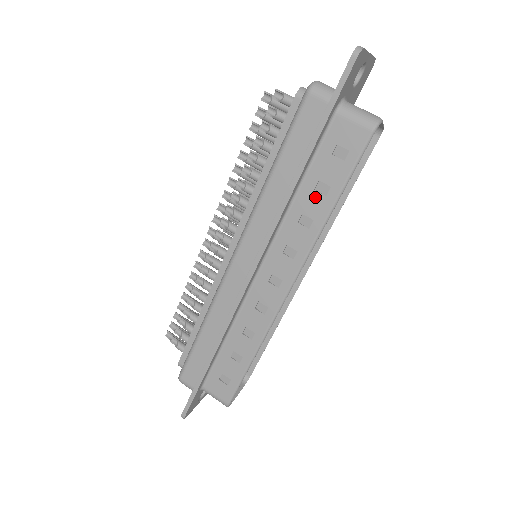
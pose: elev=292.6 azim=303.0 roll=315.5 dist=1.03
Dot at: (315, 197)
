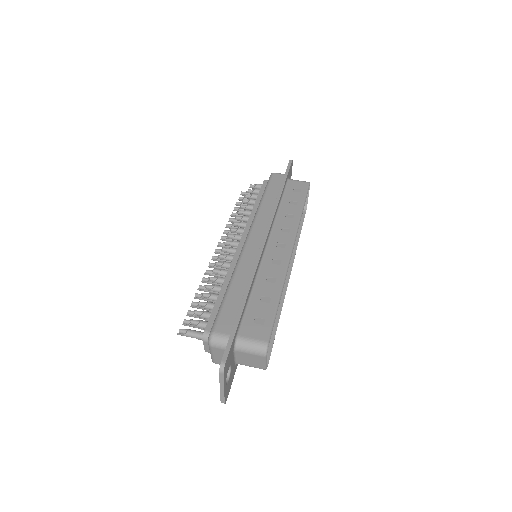
Dot at: (291, 206)
